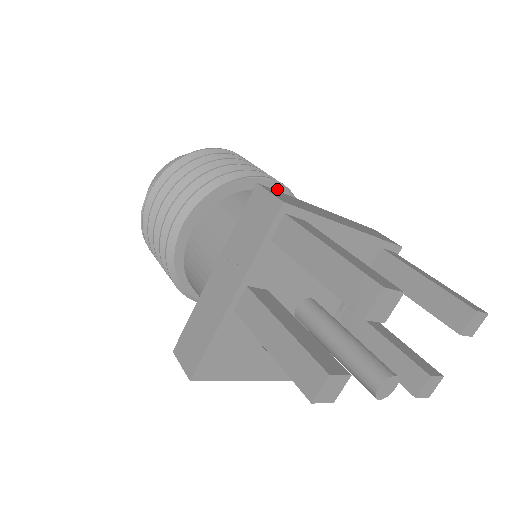
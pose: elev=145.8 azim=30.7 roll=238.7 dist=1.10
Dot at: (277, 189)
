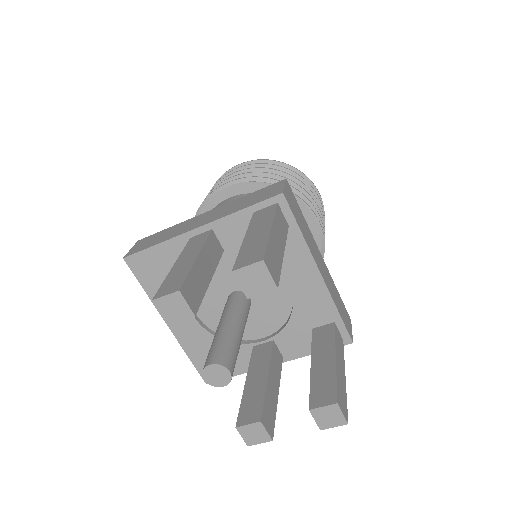
Dot at: (315, 230)
